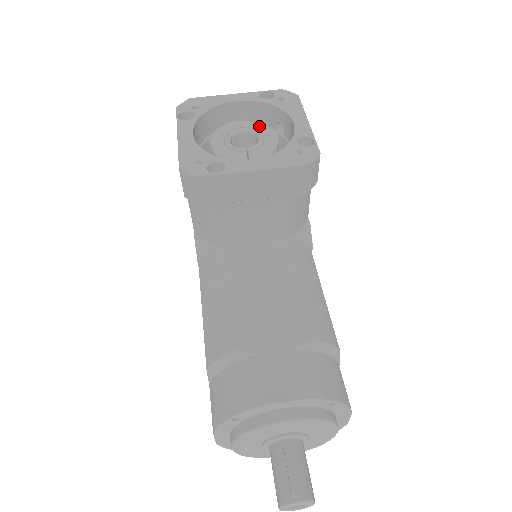
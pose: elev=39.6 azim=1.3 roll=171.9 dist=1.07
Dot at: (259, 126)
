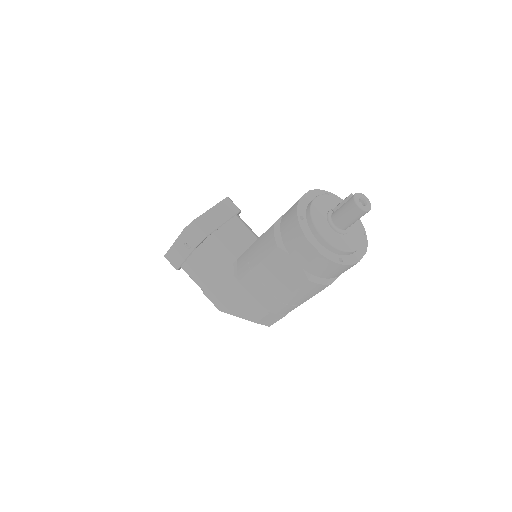
Dot at: occluded
